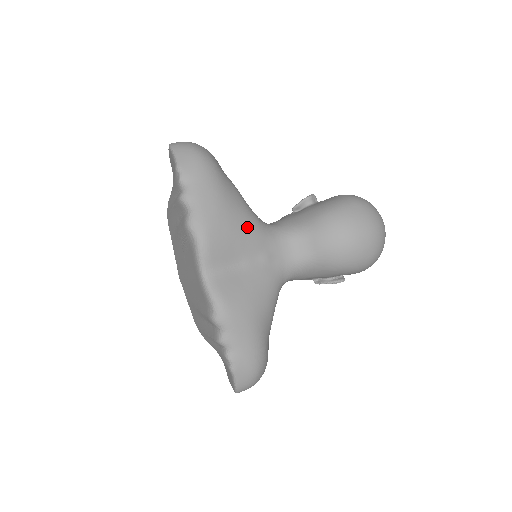
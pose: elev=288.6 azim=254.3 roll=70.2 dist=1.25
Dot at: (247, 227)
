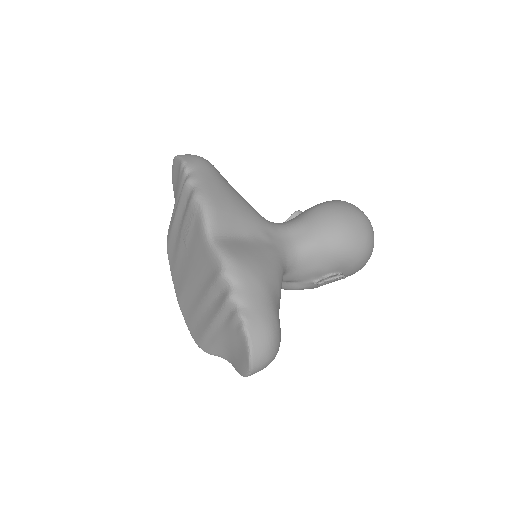
Dot at: (247, 209)
